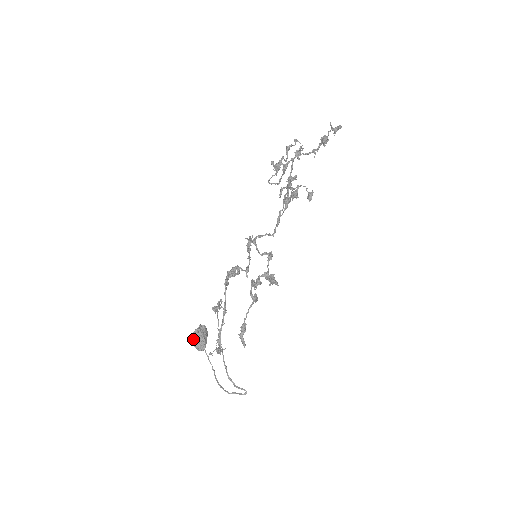
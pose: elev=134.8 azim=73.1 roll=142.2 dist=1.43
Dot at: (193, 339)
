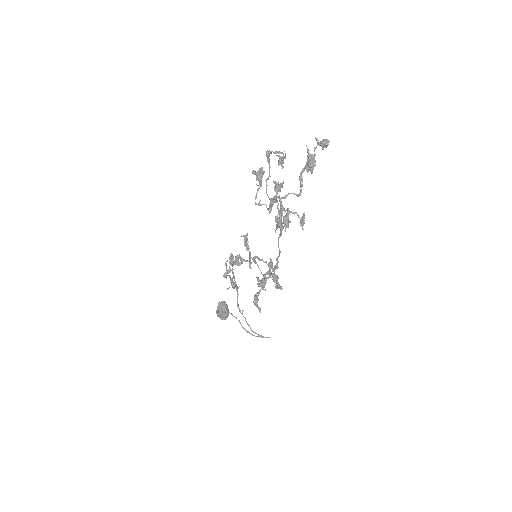
Dot at: occluded
